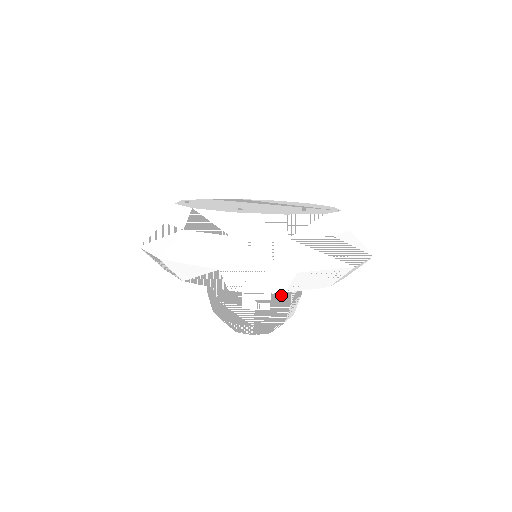
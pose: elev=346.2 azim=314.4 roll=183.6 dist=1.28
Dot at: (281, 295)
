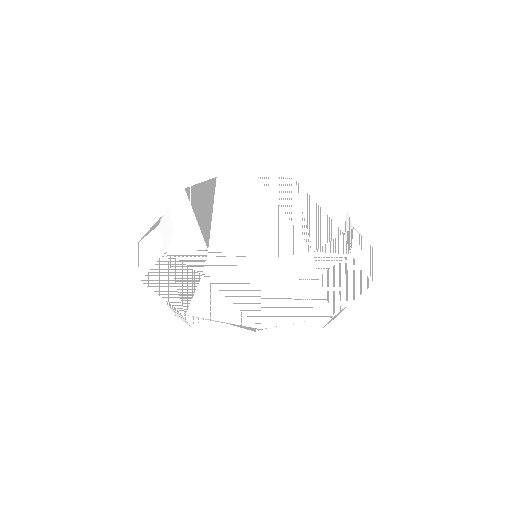
Dot at: occluded
